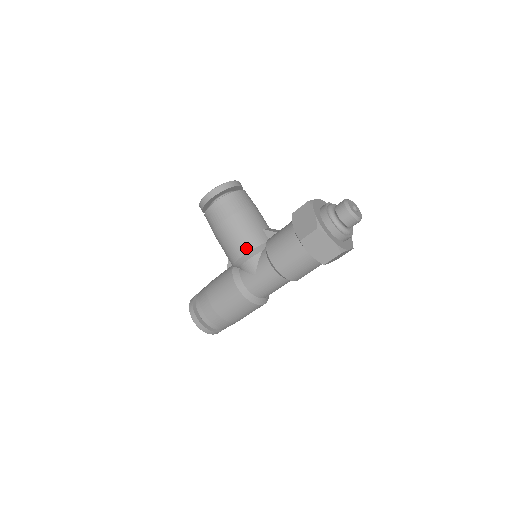
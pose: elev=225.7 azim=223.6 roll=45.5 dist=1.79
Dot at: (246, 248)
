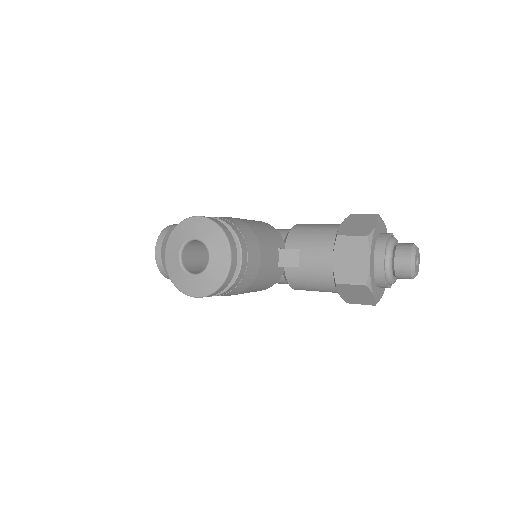
Dot at: occluded
